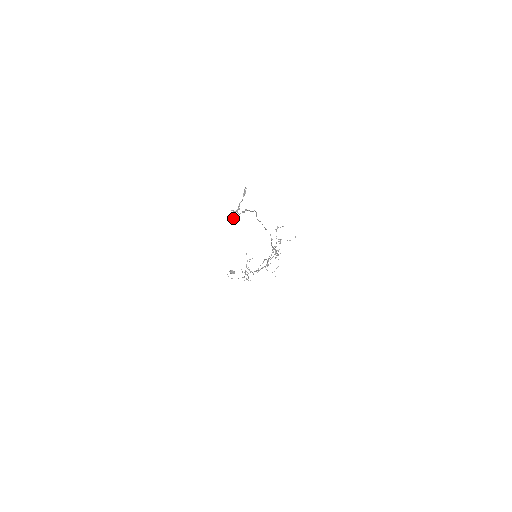
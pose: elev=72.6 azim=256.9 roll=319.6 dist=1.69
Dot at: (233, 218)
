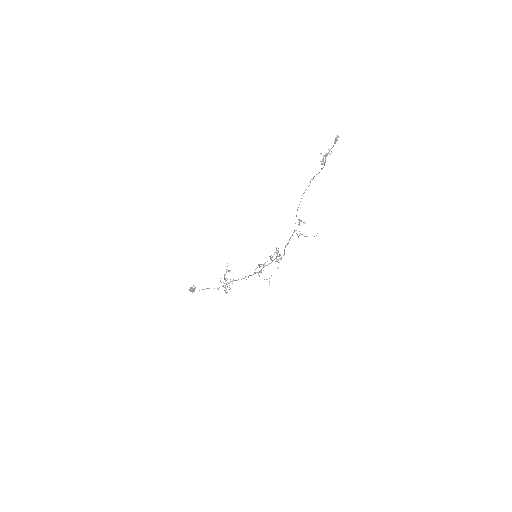
Dot at: (323, 160)
